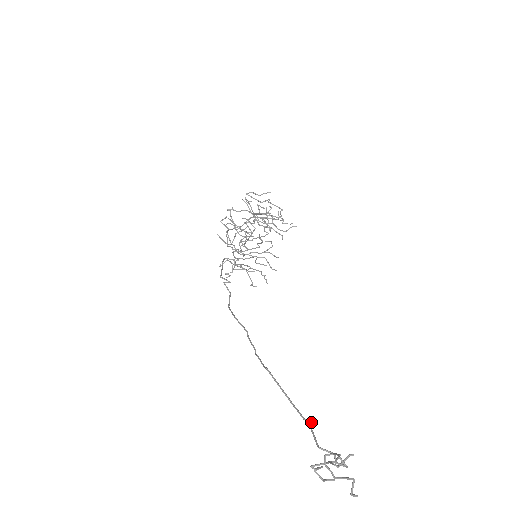
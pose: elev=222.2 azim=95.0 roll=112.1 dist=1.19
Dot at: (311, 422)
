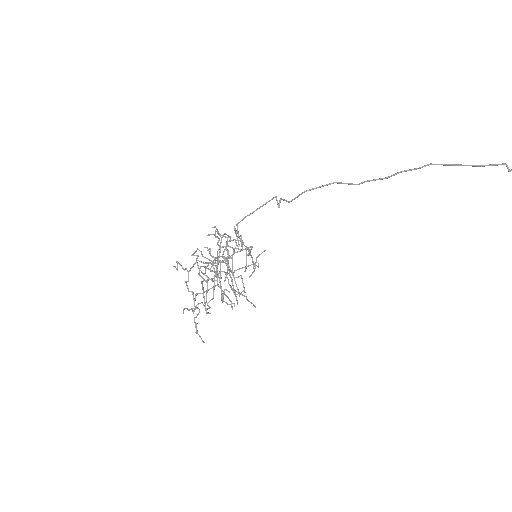
Dot at: (511, 169)
